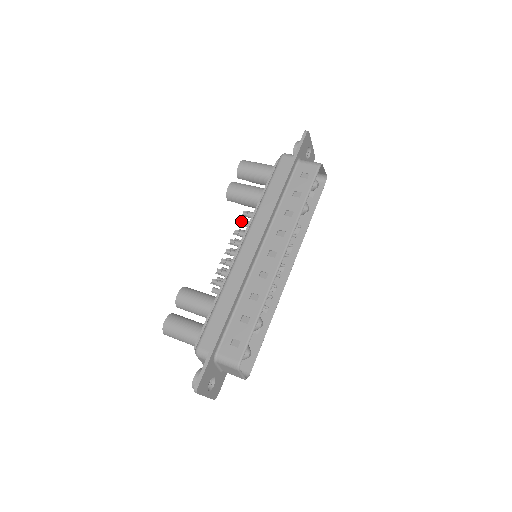
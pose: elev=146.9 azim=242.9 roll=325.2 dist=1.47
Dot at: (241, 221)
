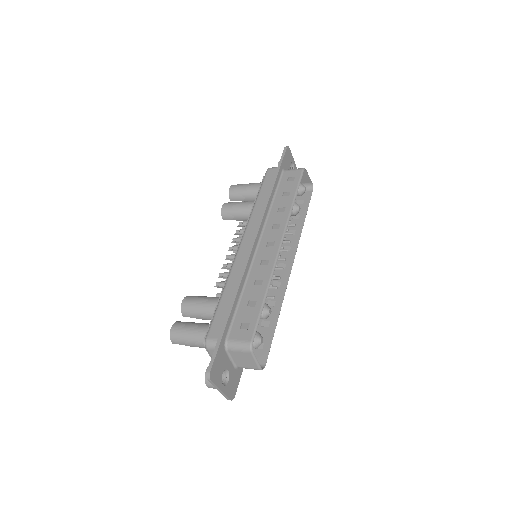
Dot at: (238, 230)
